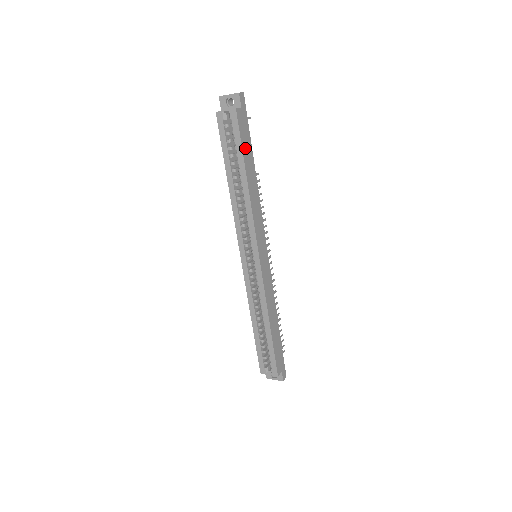
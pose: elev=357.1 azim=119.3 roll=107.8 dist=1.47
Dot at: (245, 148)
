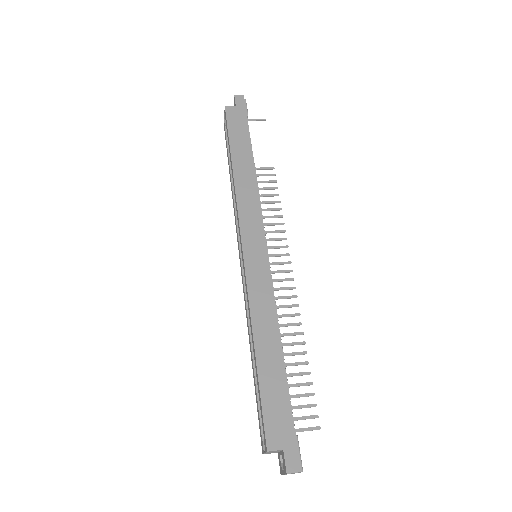
Dot at: (235, 137)
